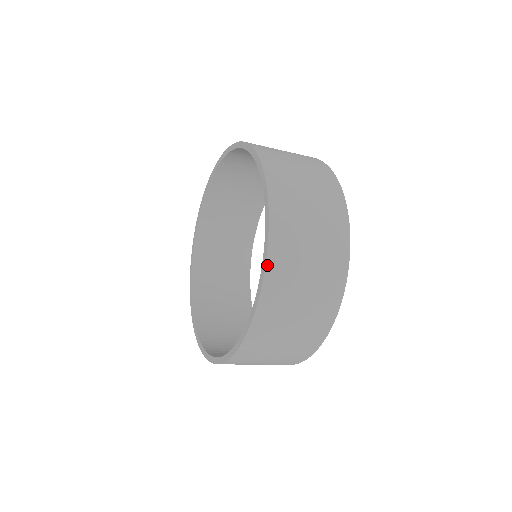
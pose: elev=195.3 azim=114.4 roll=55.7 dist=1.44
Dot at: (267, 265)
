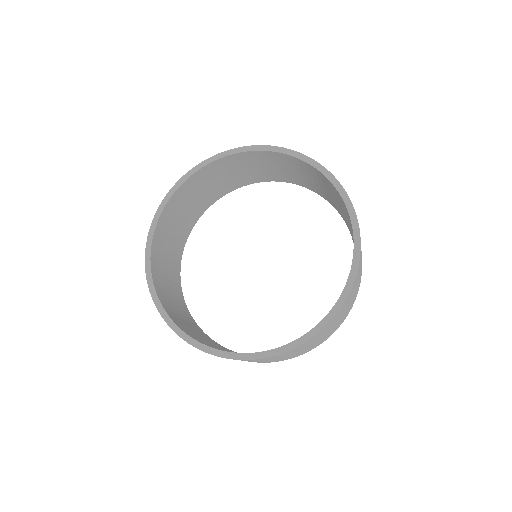
Dot at: (284, 353)
